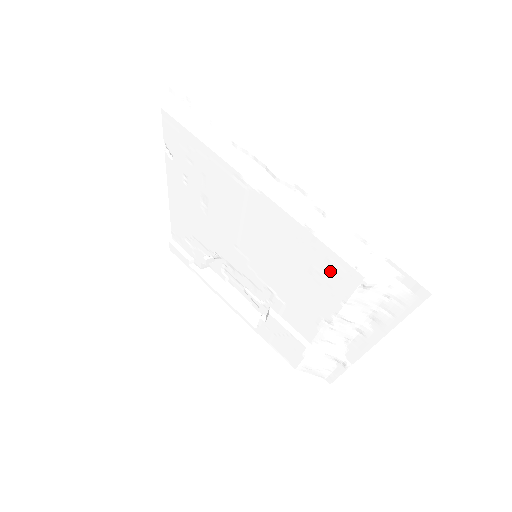
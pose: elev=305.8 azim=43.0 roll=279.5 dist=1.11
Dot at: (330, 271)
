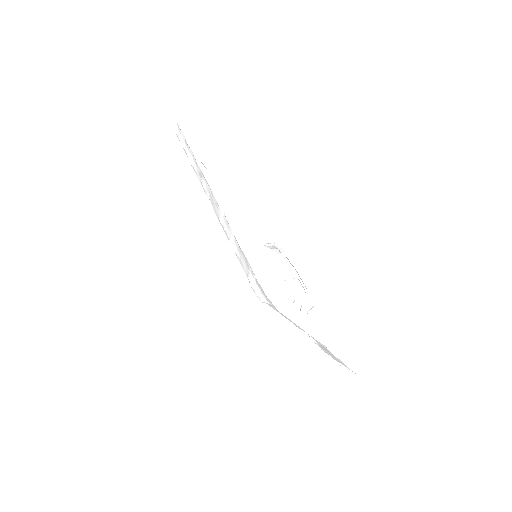
Dot at: occluded
